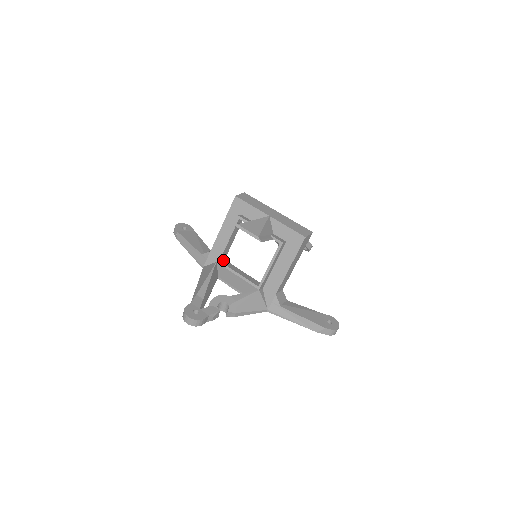
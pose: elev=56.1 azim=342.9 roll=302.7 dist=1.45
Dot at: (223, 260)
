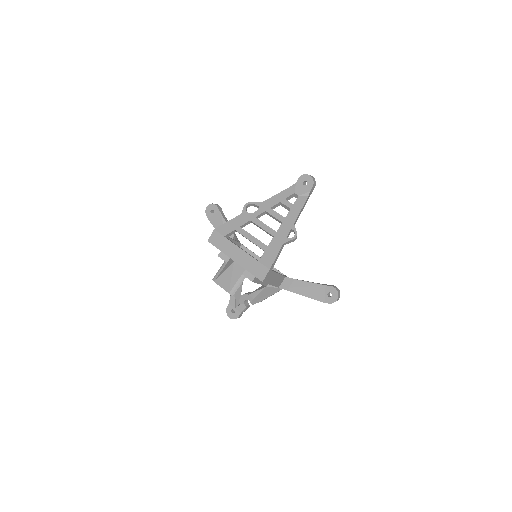
Dot at: occluded
